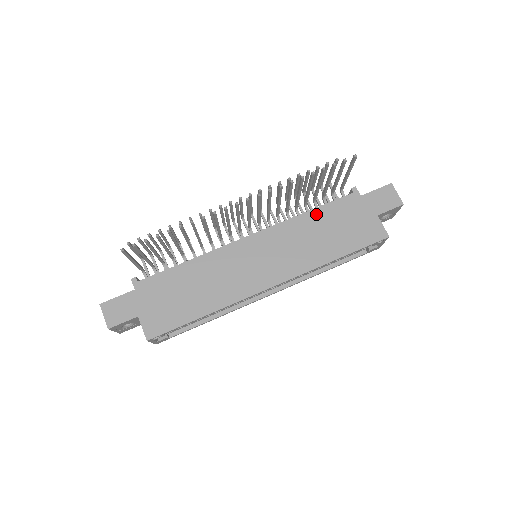
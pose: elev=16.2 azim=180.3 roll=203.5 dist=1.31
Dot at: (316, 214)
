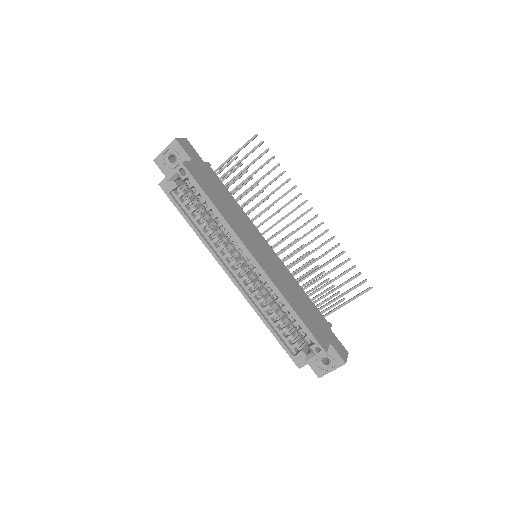
Dot at: (305, 295)
